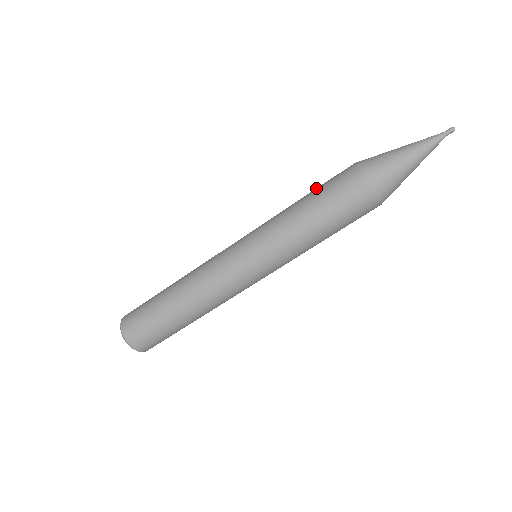
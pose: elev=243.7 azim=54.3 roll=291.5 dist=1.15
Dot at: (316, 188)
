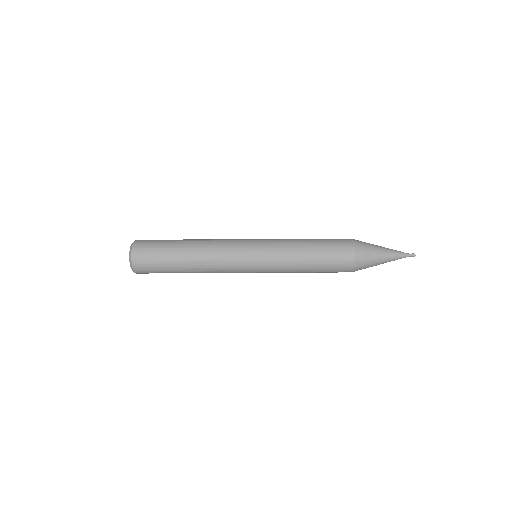
Dot at: (322, 253)
